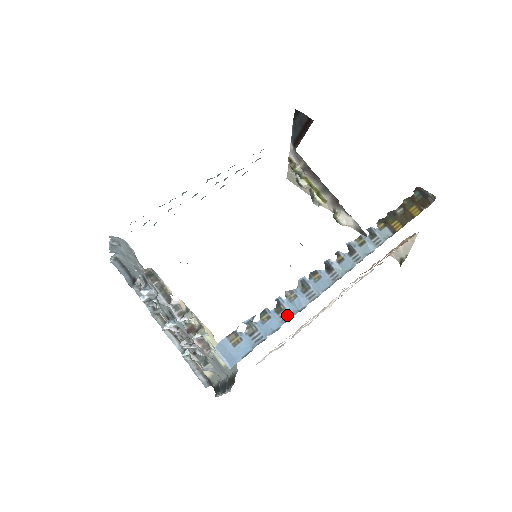
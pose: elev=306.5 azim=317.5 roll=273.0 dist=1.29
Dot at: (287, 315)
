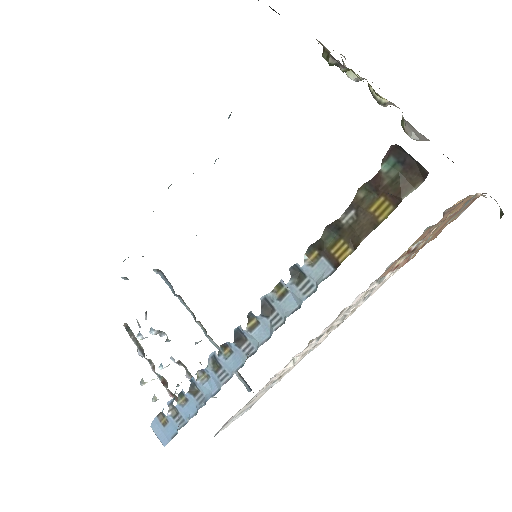
Dot at: (203, 398)
